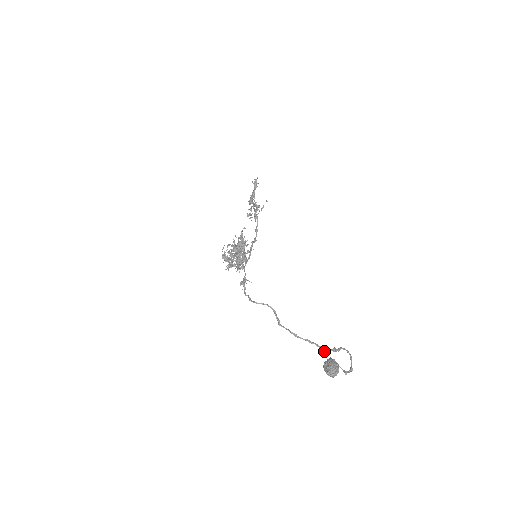
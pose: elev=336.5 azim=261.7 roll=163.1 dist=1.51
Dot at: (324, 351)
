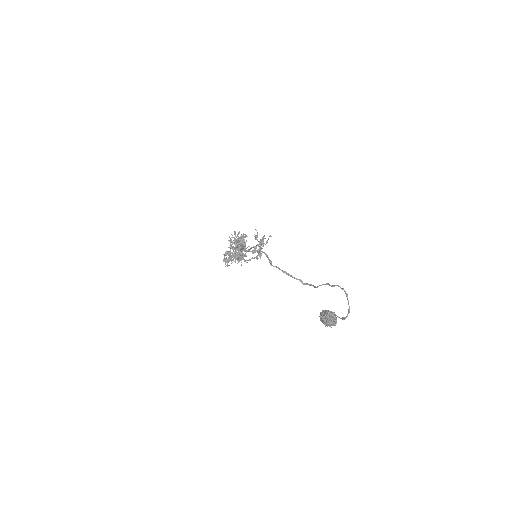
Dot at: (317, 286)
